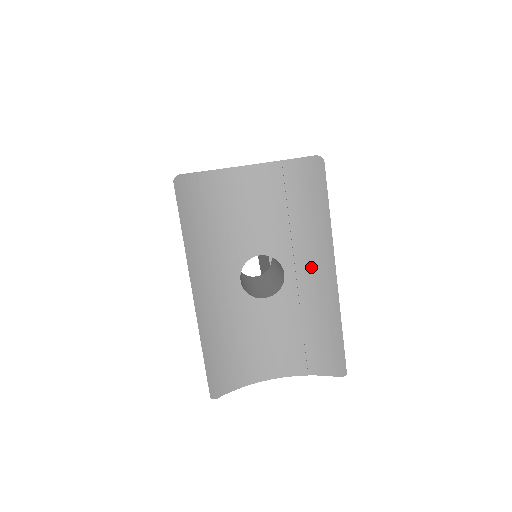
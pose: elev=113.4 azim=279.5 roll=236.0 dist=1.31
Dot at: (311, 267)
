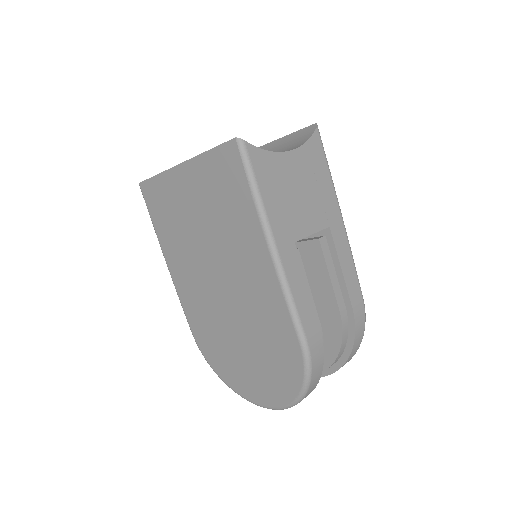
Dot at: occluded
